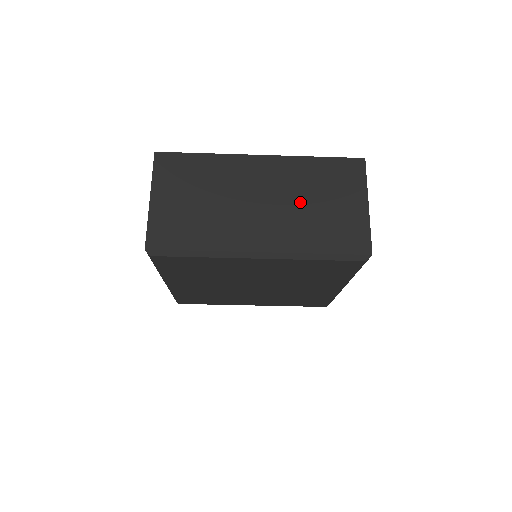
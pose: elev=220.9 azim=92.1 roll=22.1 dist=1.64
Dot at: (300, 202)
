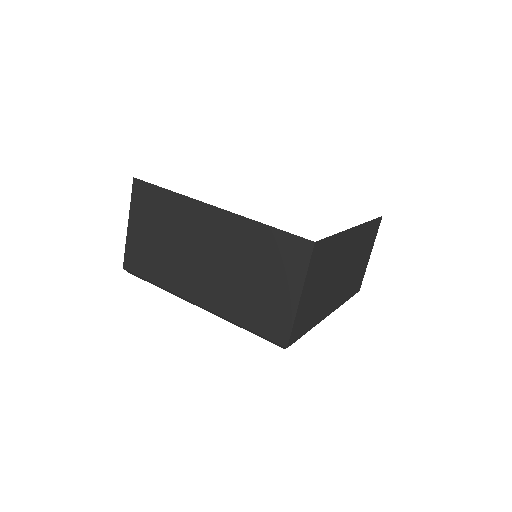
Dot at: (354, 264)
